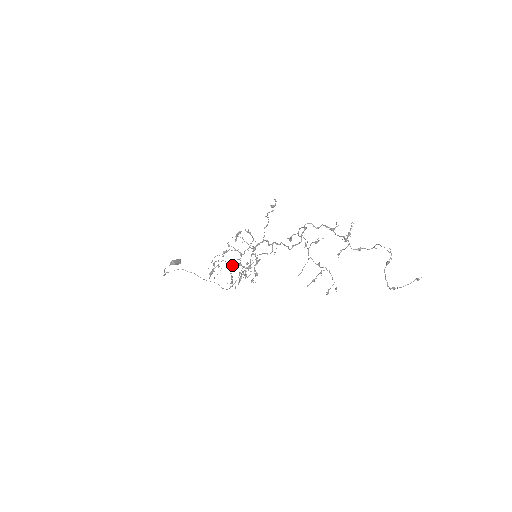
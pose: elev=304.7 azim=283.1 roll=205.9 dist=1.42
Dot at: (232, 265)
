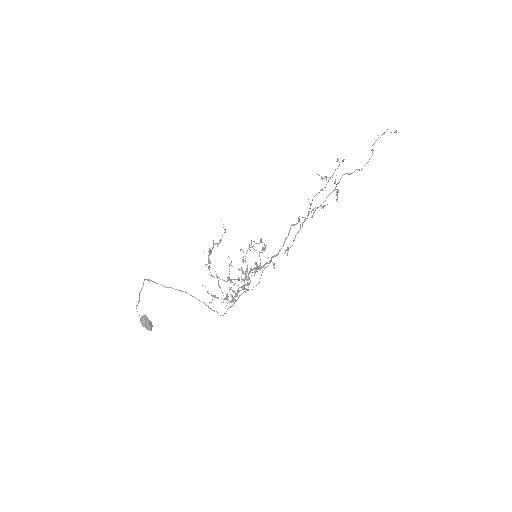
Dot at: (227, 281)
